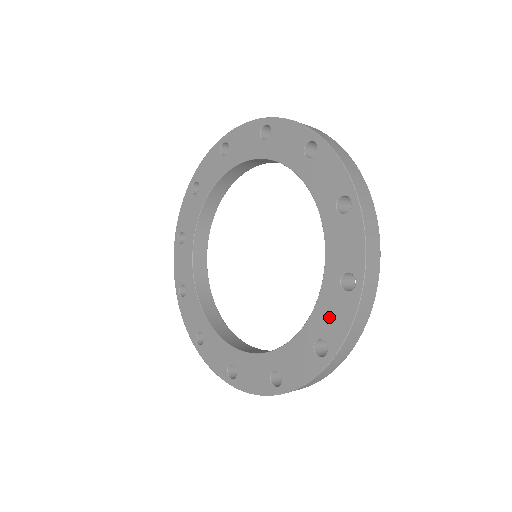
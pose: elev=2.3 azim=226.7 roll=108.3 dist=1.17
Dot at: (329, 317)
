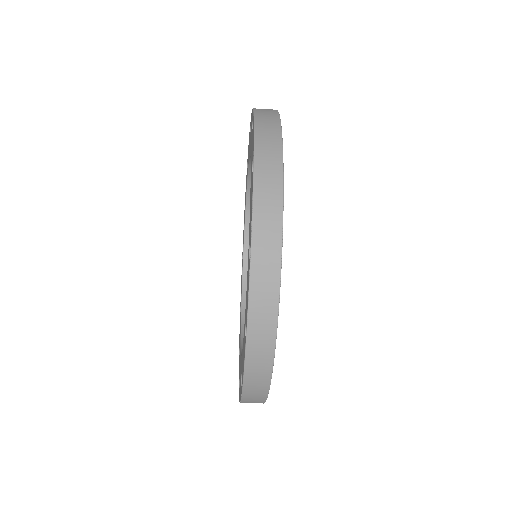
Dot at: (250, 215)
